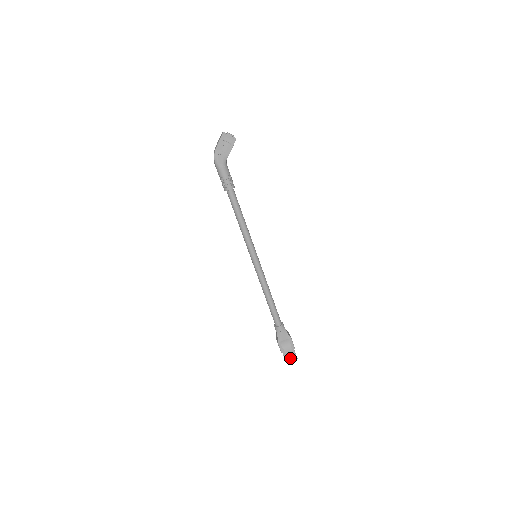
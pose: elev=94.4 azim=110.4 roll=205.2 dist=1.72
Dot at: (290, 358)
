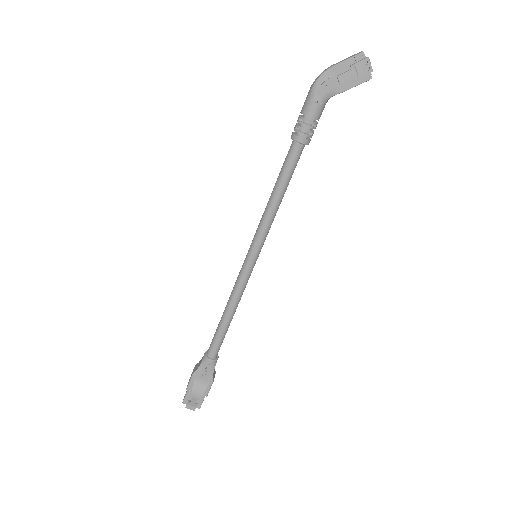
Dot at: (192, 402)
